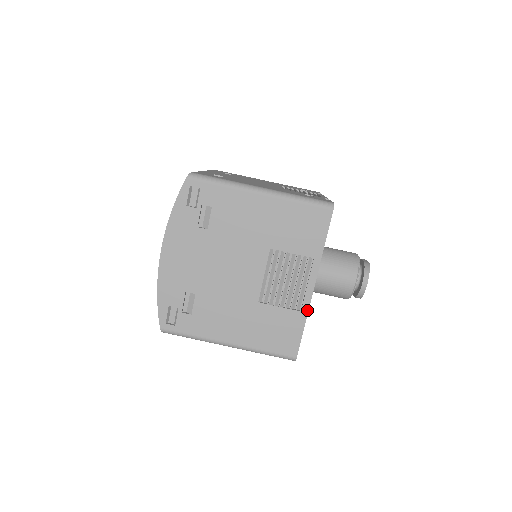
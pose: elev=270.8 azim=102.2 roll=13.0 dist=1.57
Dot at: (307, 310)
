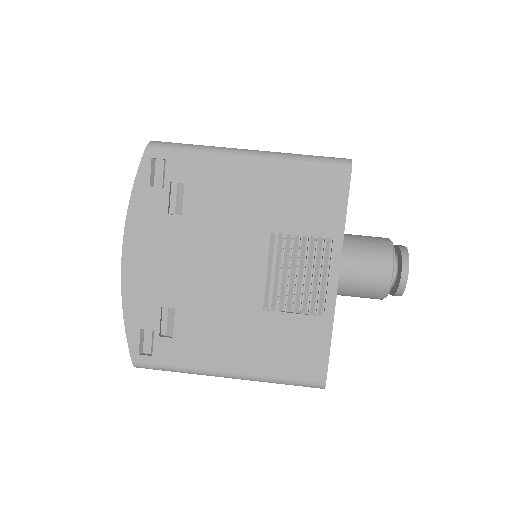
Dot at: (332, 313)
